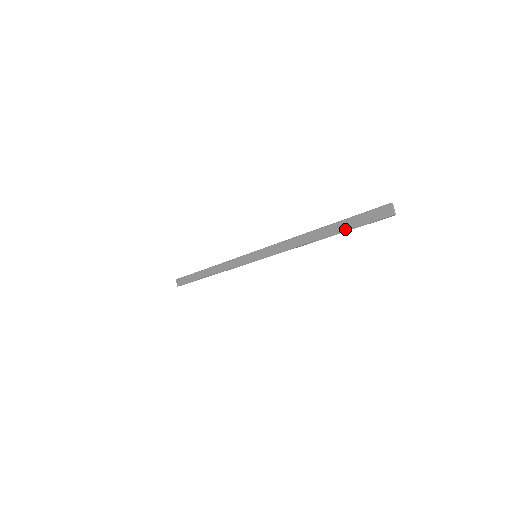
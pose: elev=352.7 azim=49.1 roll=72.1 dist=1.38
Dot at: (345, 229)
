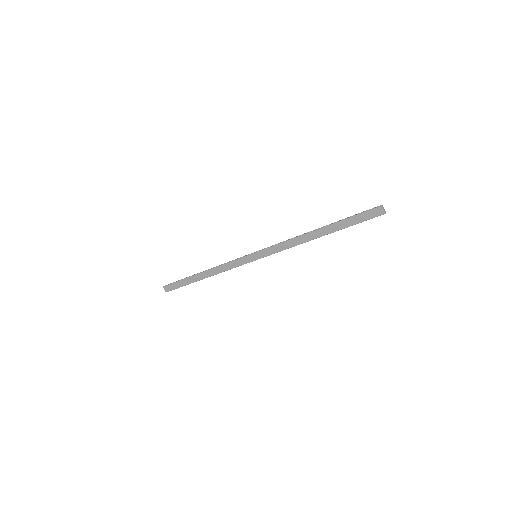
Dot at: (344, 227)
